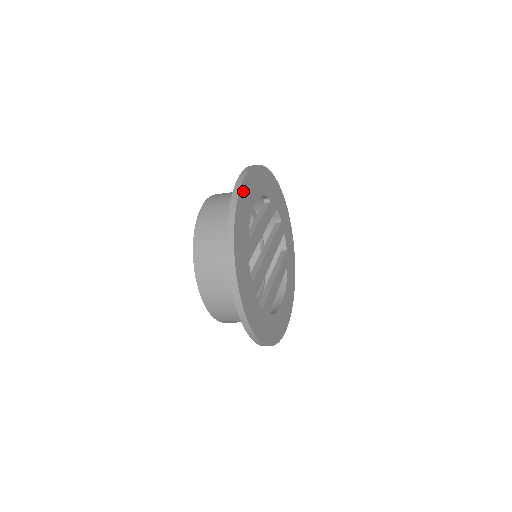
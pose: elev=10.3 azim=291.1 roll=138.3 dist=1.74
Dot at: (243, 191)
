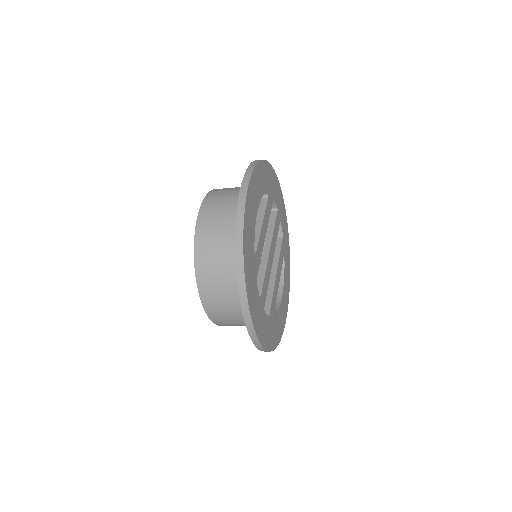
Dot at: (247, 207)
